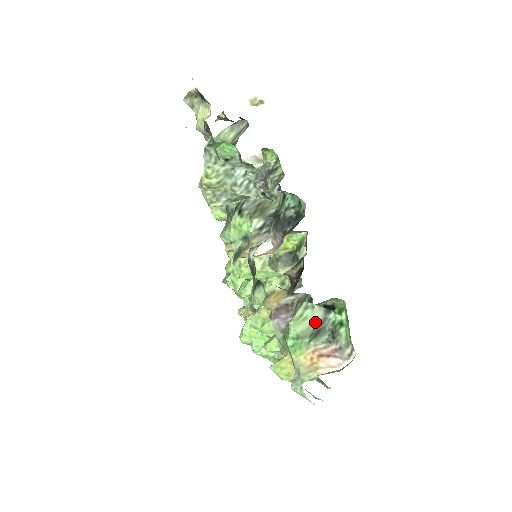
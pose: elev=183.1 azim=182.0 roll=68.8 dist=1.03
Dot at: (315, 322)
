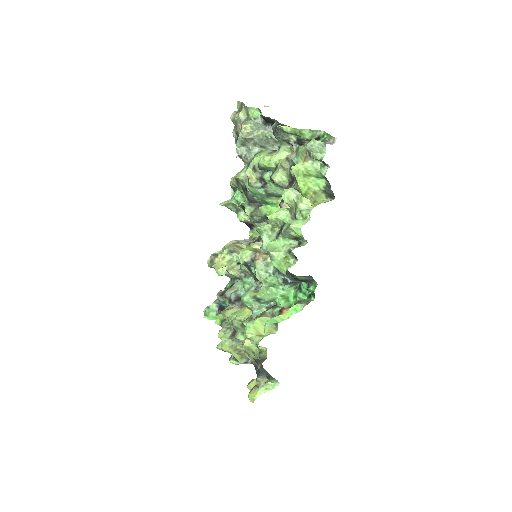
Dot at: occluded
